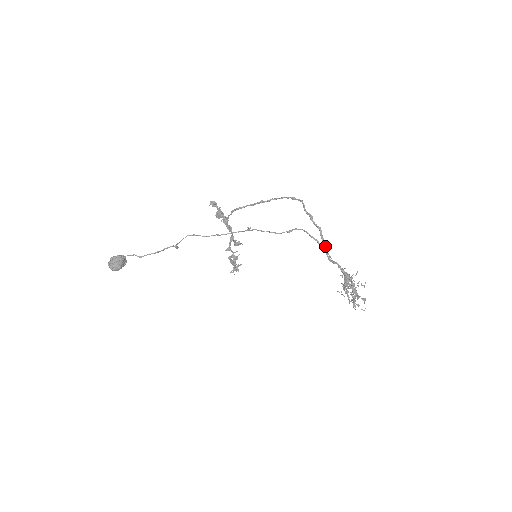
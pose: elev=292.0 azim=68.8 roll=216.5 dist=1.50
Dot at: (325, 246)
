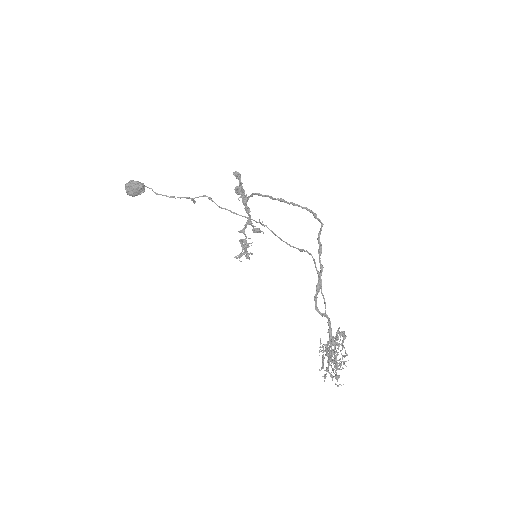
Dot at: (317, 292)
